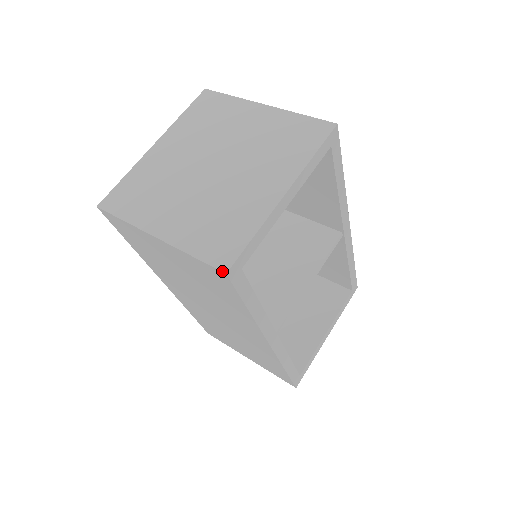
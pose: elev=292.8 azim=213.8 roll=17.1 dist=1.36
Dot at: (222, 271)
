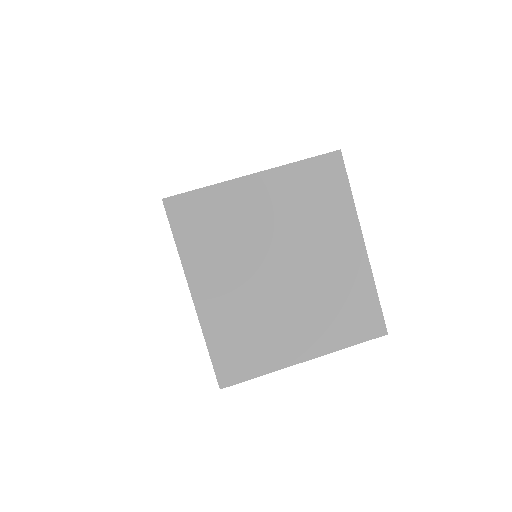
Dot at: (384, 335)
